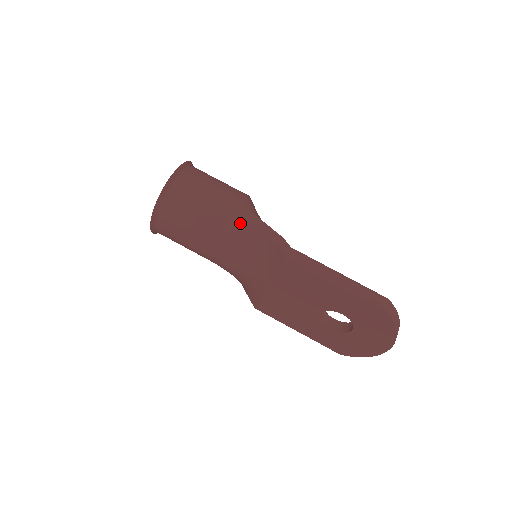
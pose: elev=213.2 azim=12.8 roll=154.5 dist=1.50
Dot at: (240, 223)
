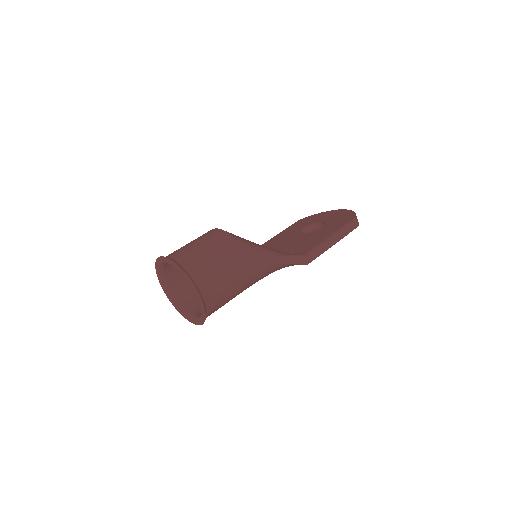
Dot at: (261, 270)
